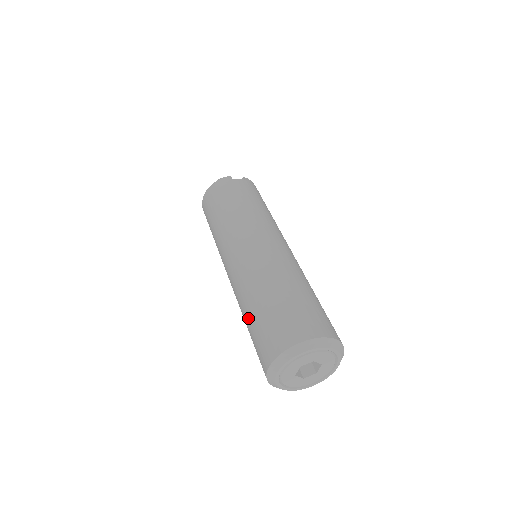
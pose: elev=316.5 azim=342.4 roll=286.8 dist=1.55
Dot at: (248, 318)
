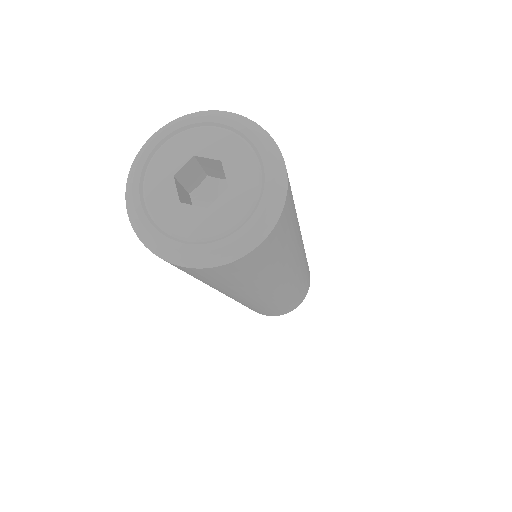
Dot at: occluded
